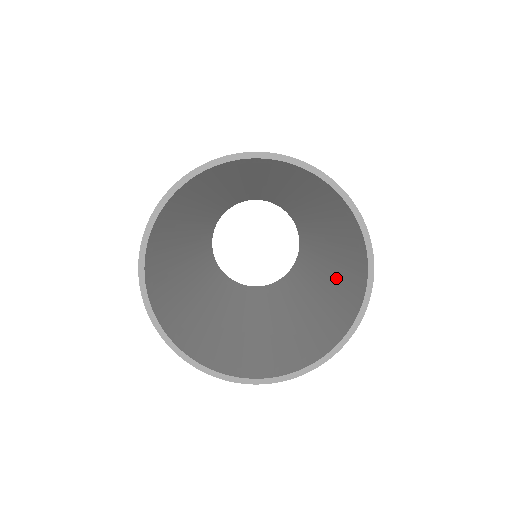
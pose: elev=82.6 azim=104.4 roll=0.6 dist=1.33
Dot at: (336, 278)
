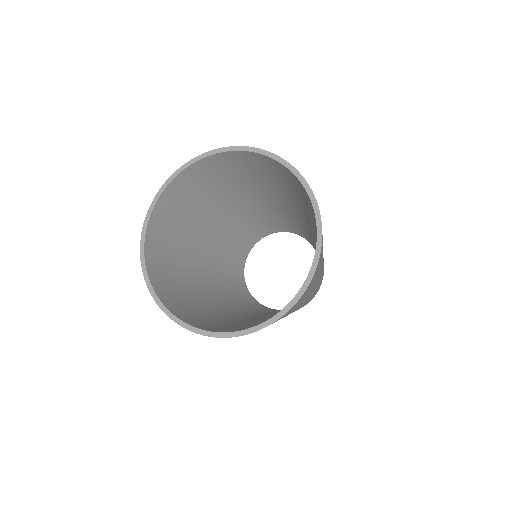
Dot at: occluded
